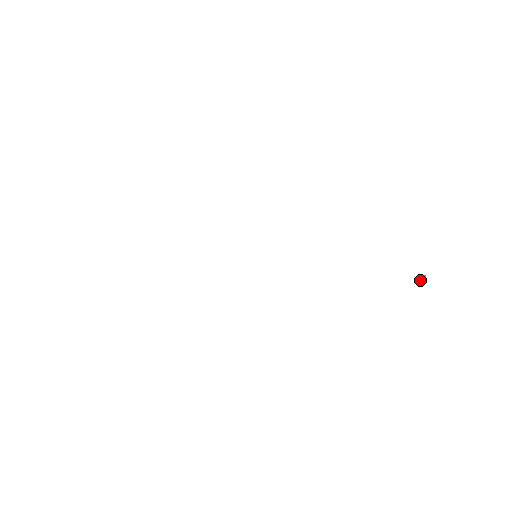
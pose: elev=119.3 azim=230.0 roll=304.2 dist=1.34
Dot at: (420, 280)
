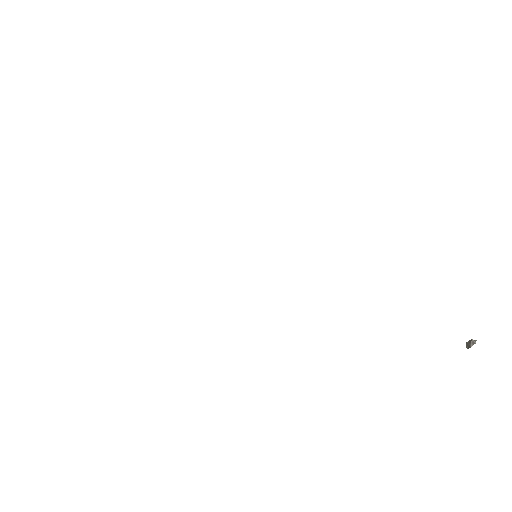
Dot at: (466, 346)
